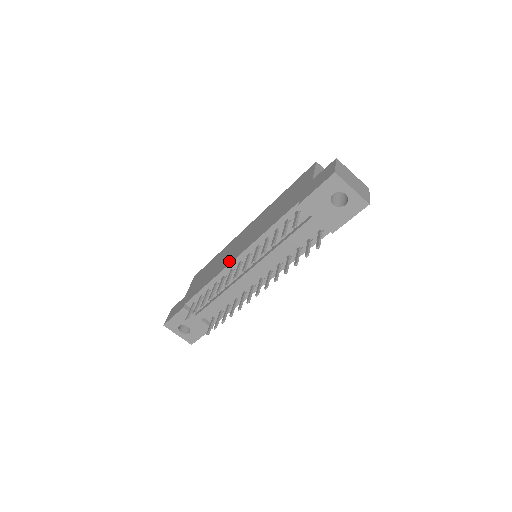
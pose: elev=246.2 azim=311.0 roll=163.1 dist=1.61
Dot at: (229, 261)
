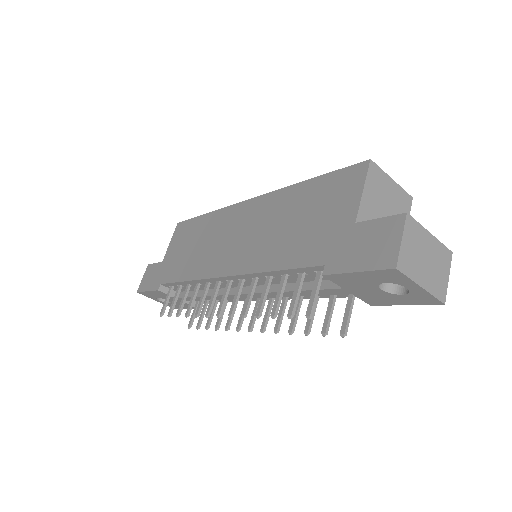
Dot at: (215, 269)
